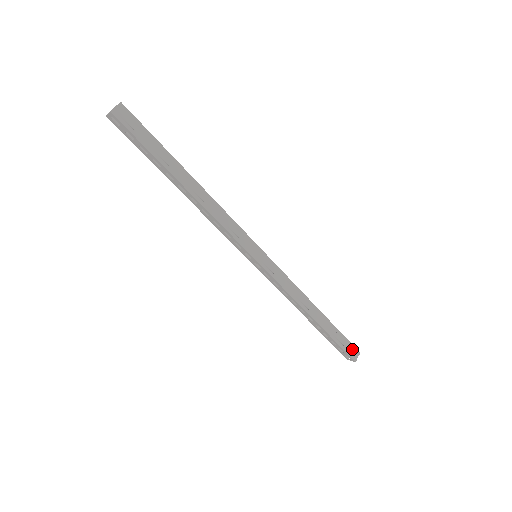
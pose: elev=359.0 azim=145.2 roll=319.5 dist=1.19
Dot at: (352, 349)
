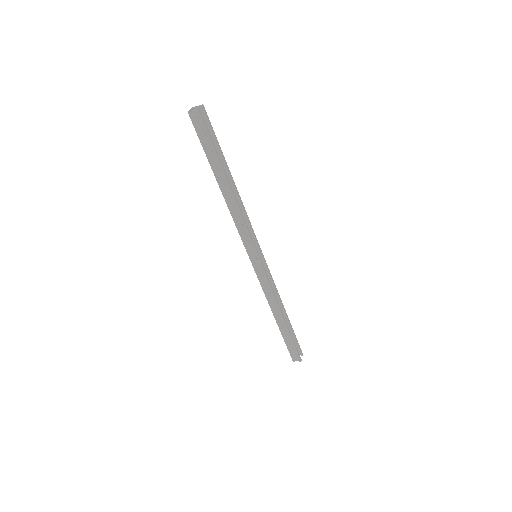
Dot at: (296, 354)
